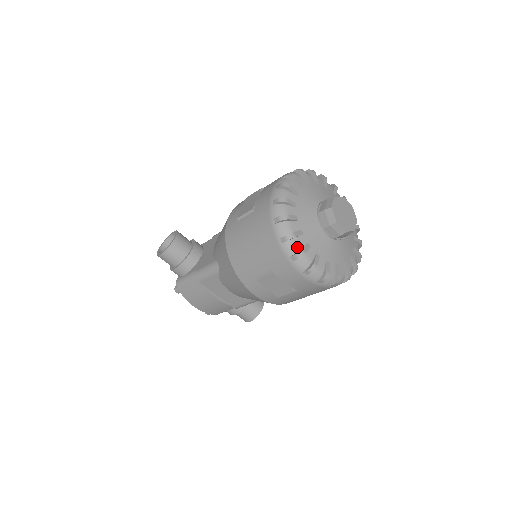
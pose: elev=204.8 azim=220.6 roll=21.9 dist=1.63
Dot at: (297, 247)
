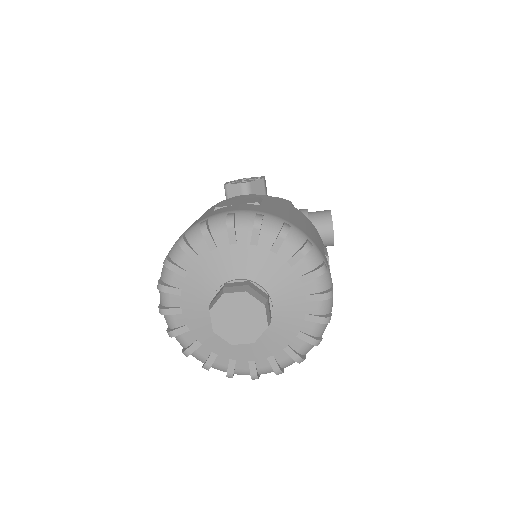
Dot at: (223, 369)
